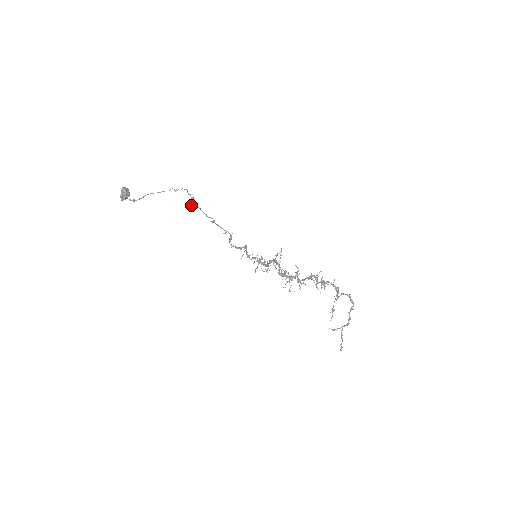
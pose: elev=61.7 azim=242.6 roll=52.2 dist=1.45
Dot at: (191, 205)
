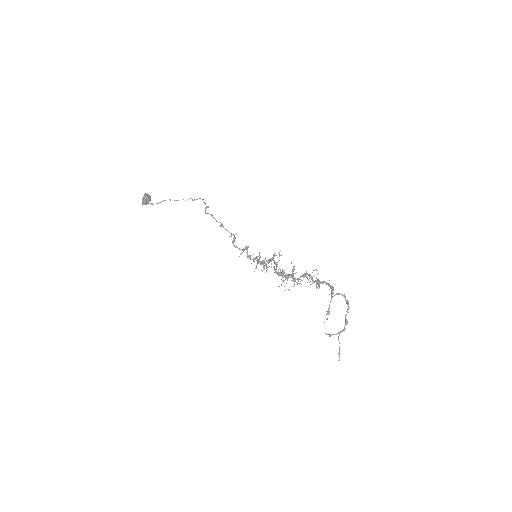
Dot at: (205, 212)
